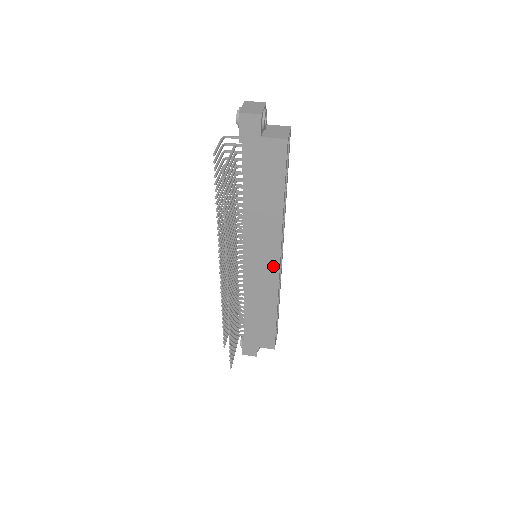
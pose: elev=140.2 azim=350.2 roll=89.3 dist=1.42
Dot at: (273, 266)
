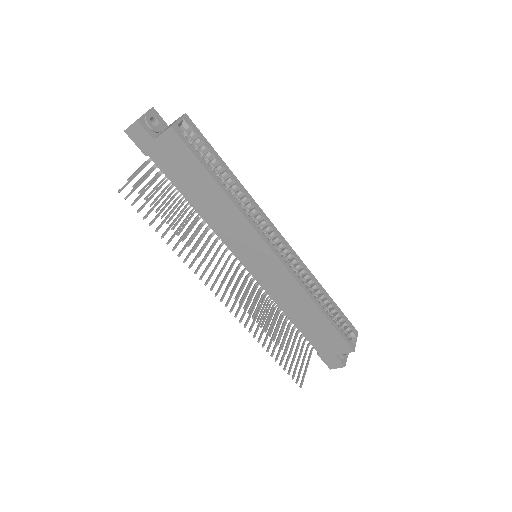
Dot at: (271, 258)
